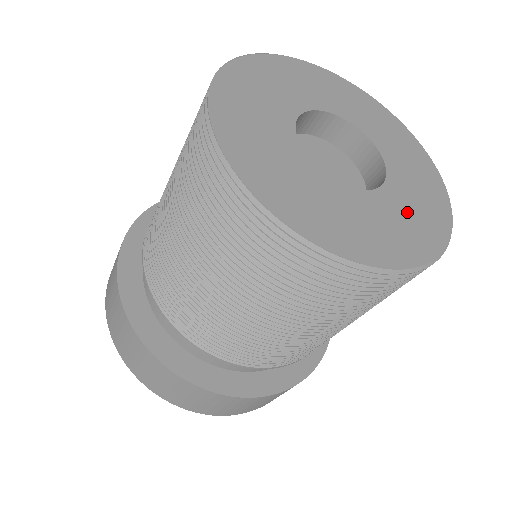
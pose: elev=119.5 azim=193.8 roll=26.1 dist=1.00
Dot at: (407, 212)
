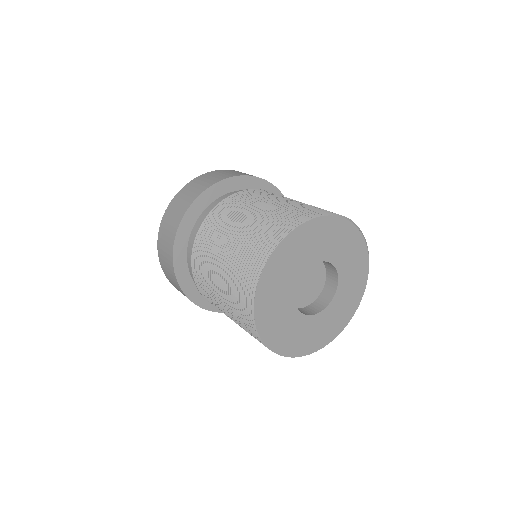
Dot at: (325, 325)
